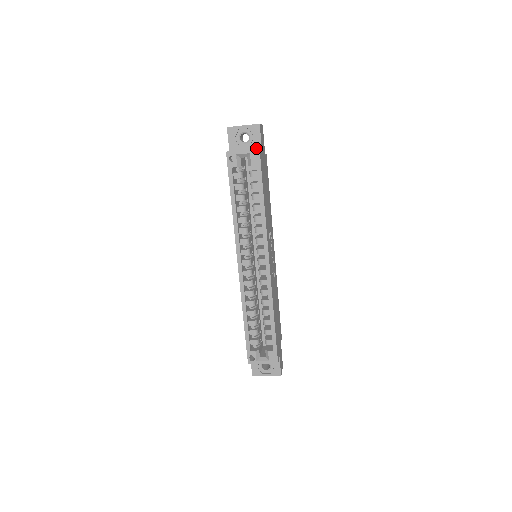
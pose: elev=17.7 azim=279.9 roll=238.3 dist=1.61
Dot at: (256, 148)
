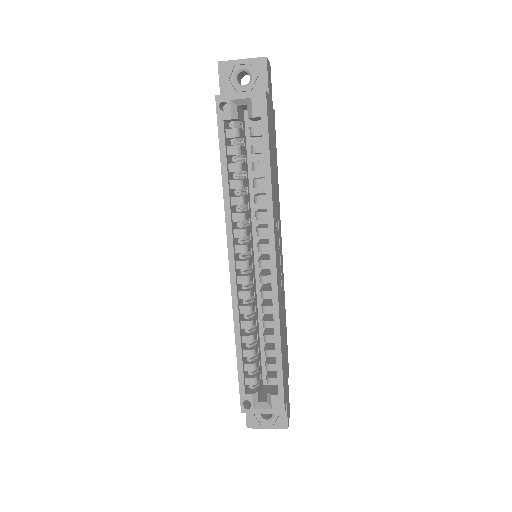
Dot at: occluded
